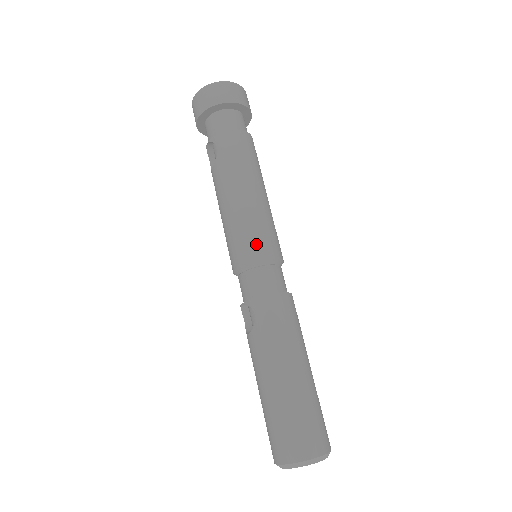
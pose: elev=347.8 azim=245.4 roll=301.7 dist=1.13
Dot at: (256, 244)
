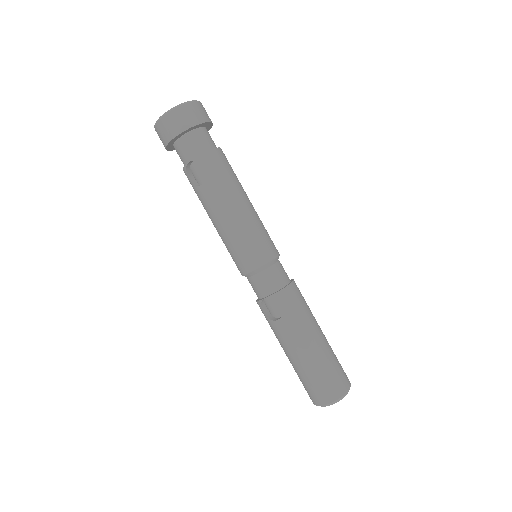
Dot at: (266, 247)
